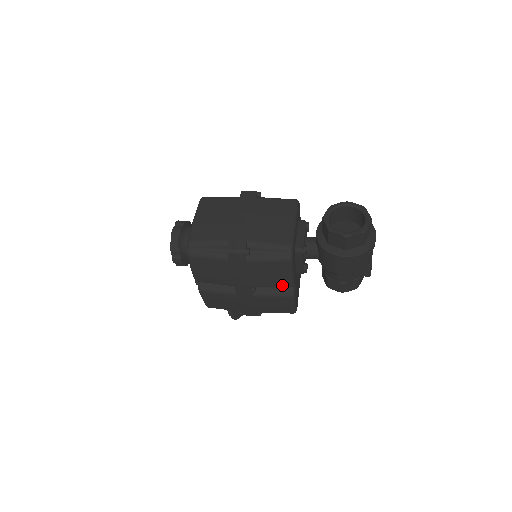
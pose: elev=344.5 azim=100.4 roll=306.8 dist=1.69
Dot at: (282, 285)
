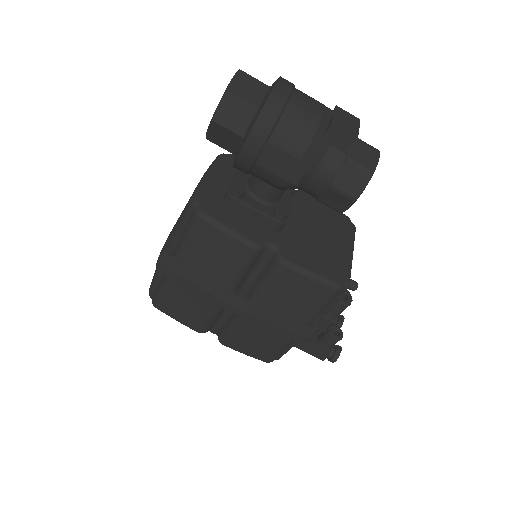
Dot at: (244, 257)
